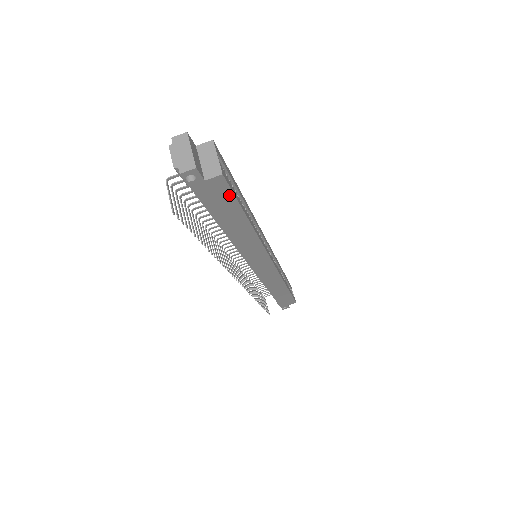
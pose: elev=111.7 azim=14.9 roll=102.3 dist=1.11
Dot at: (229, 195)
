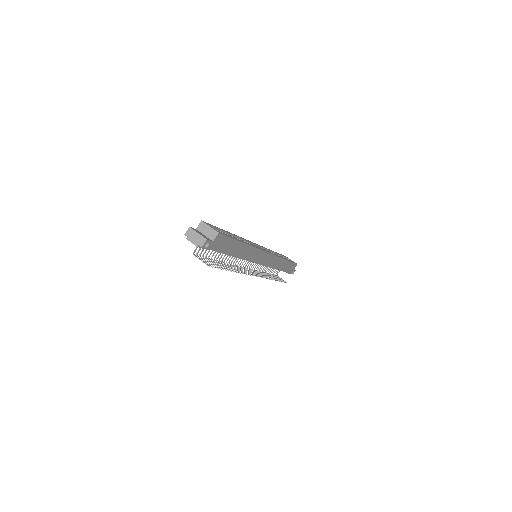
Dot at: (226, 239)
